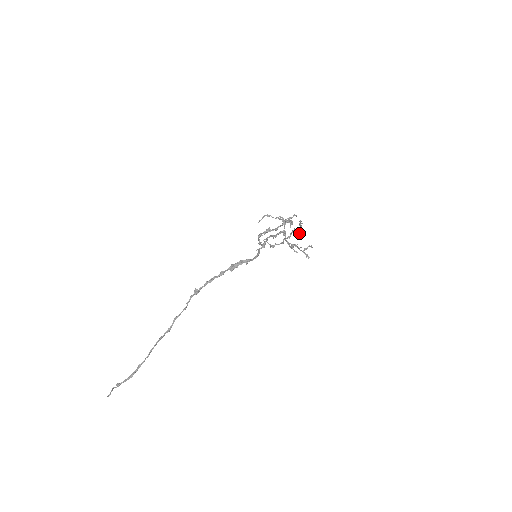
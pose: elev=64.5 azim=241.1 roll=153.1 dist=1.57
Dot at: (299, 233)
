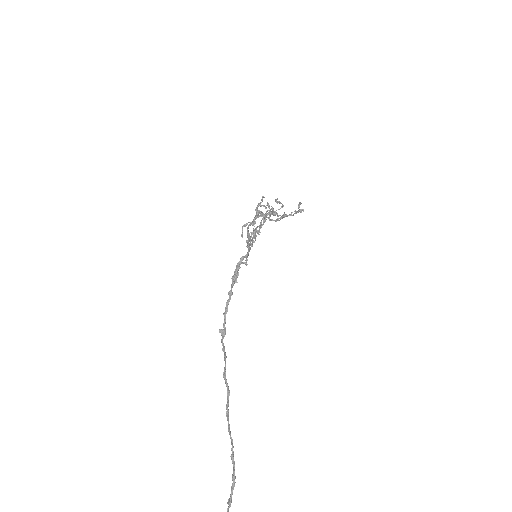
Dot at: (281, 207)
